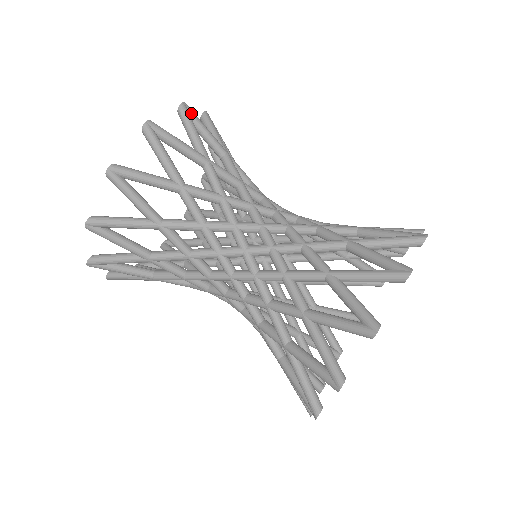
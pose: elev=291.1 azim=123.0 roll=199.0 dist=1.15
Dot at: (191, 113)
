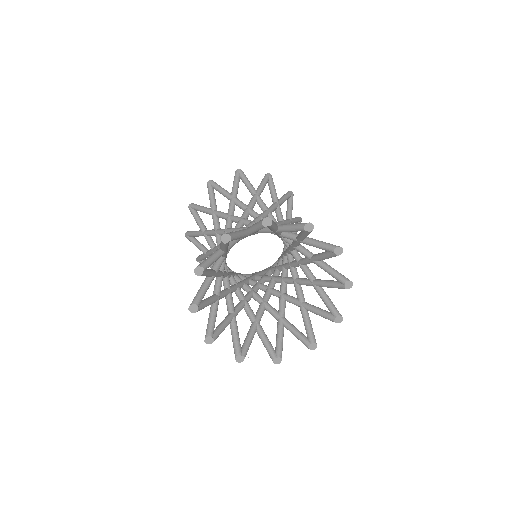
Dot at: (292, 197)
